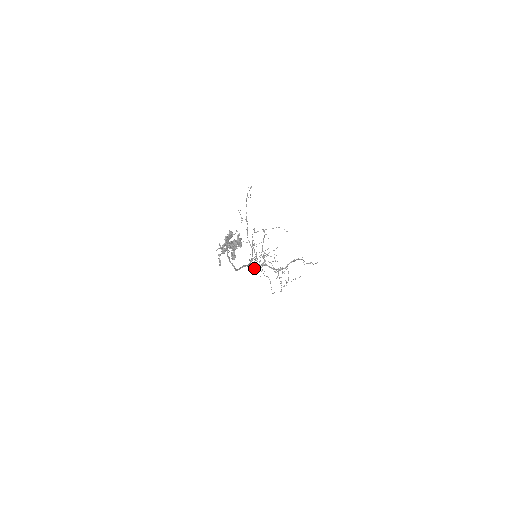
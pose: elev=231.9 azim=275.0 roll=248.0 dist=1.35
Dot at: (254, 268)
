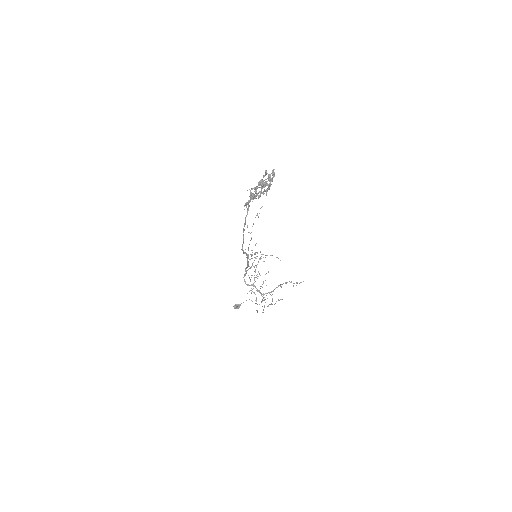
Dot at: (236, 304)
